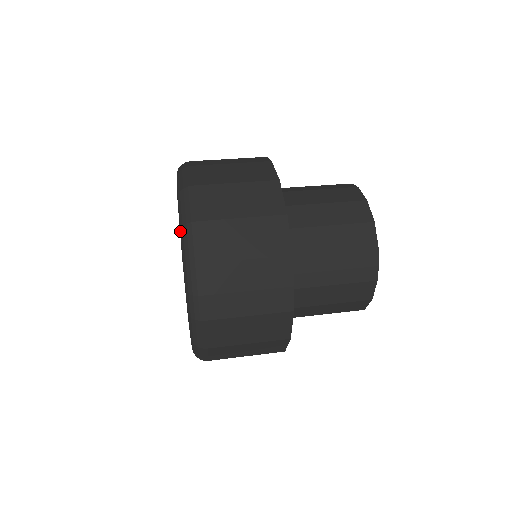
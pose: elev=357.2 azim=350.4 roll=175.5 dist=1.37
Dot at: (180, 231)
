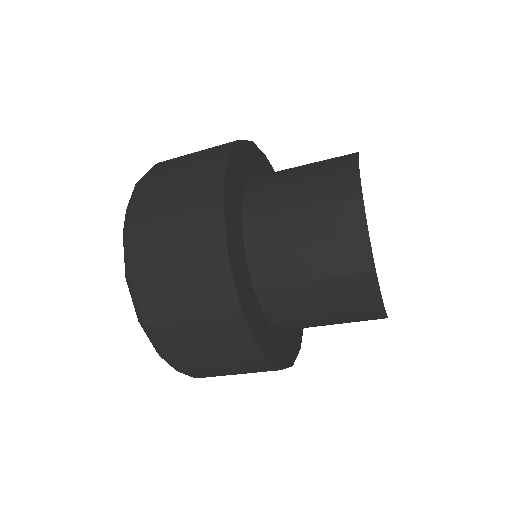
Dot at: occluded
